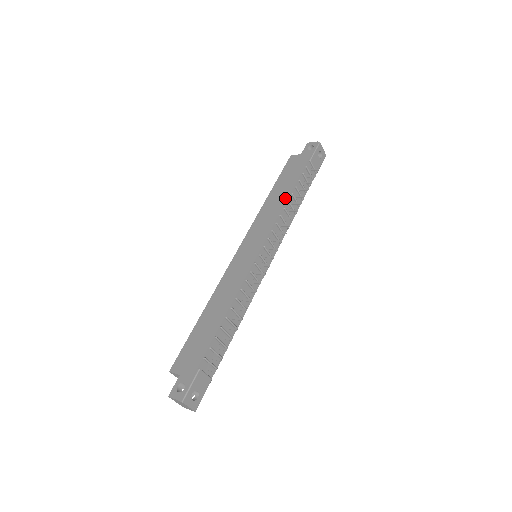
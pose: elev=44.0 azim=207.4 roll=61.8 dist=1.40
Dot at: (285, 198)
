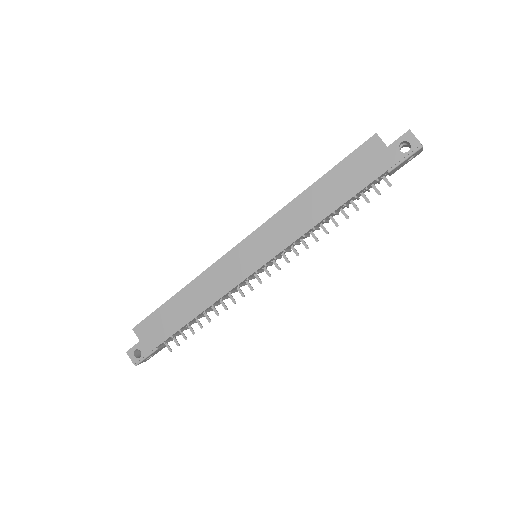
Dot at: (323, 215)
